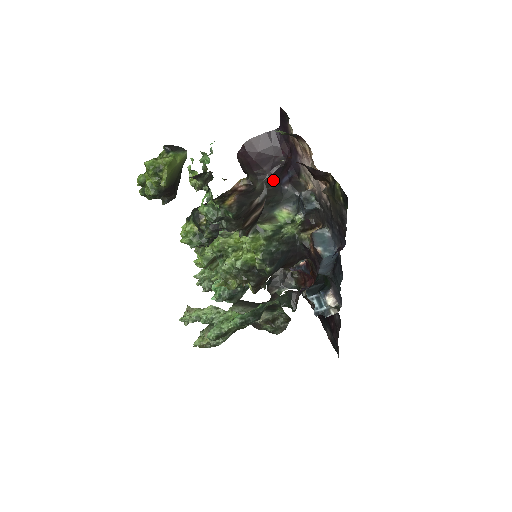
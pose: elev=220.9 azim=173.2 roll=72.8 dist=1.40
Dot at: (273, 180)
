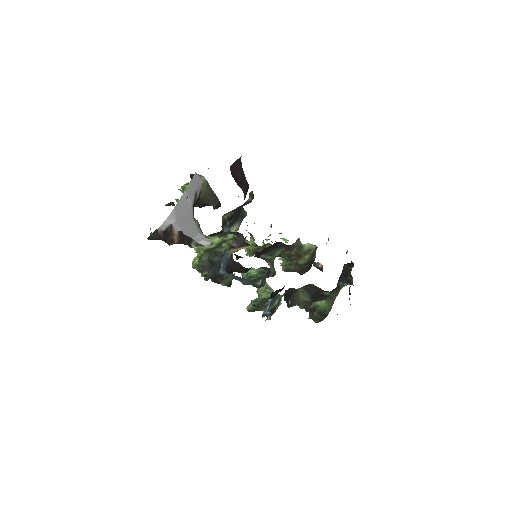
Dot at: occluded
